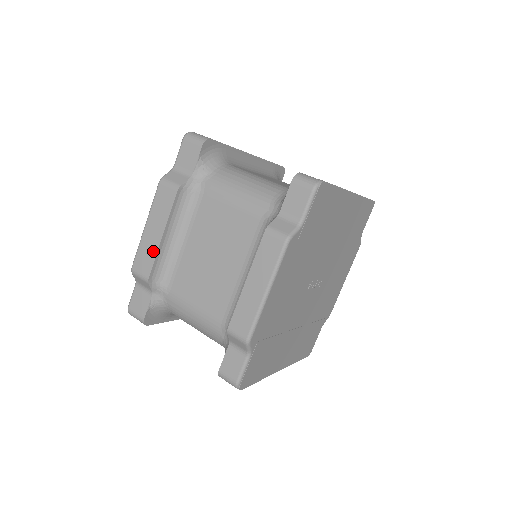
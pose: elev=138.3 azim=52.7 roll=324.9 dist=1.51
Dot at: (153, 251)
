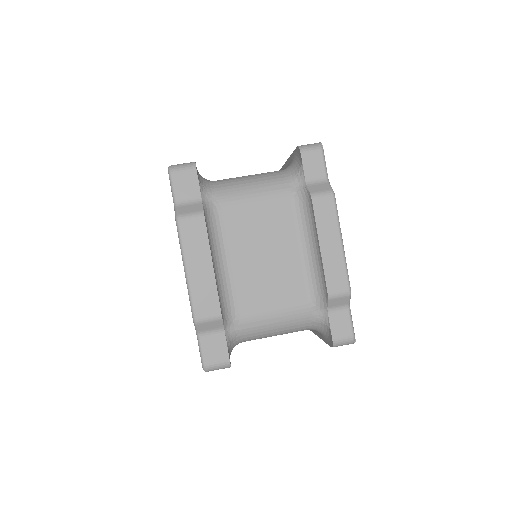
Dot at: (211, 286)
